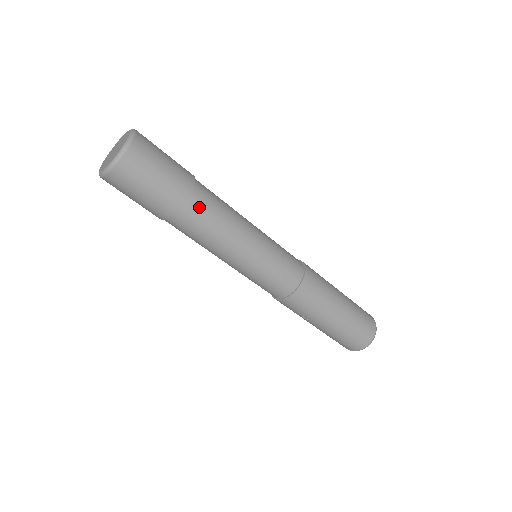
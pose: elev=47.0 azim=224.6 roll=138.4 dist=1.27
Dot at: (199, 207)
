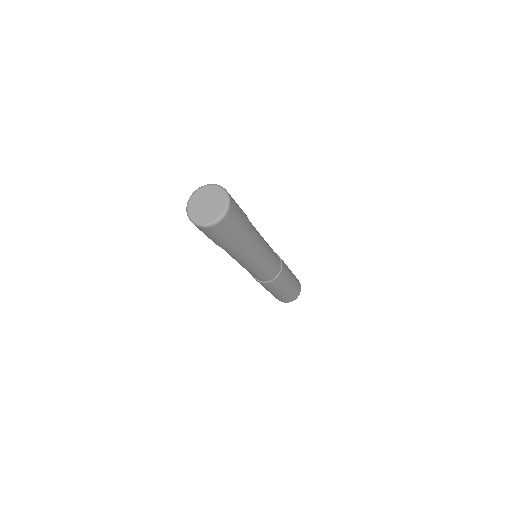
Dot at: (234, 250)
